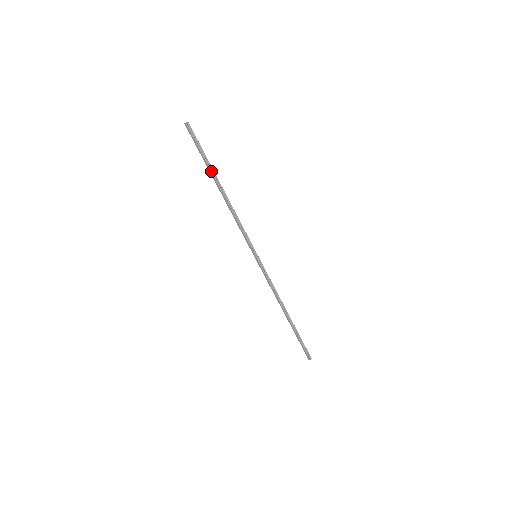
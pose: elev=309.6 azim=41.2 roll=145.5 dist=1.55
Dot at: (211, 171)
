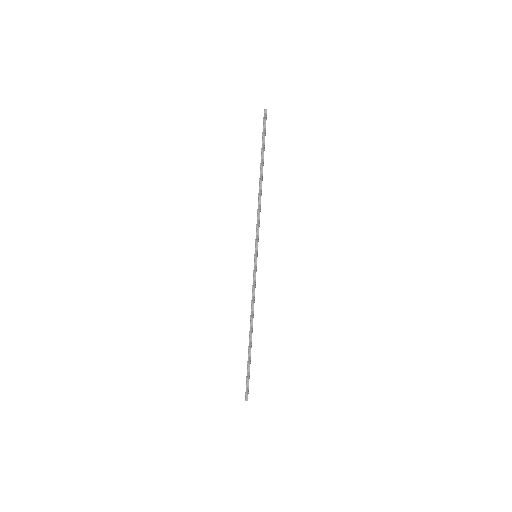
Dot at: (261, 157)
